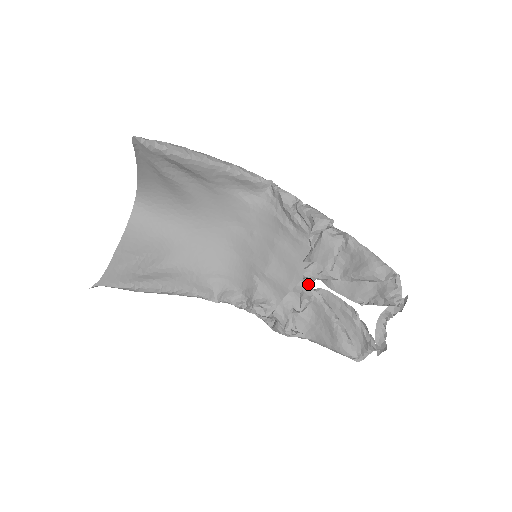
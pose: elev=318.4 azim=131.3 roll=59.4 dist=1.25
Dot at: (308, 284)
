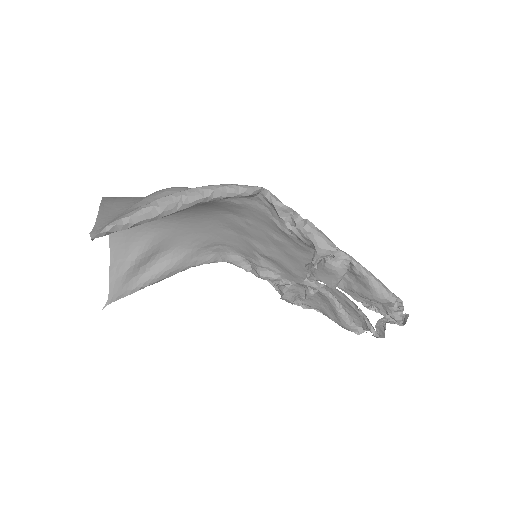
Dot at: (312, 282)
